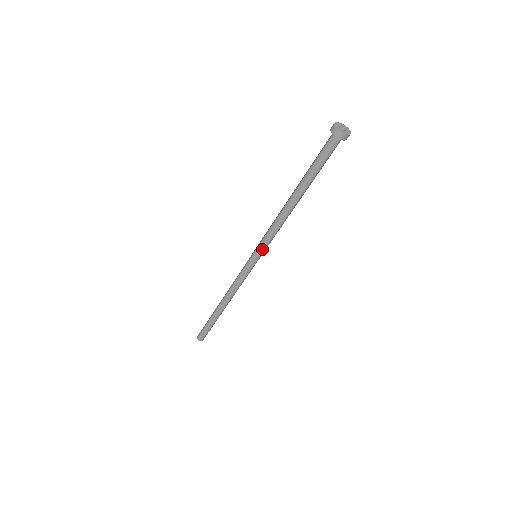
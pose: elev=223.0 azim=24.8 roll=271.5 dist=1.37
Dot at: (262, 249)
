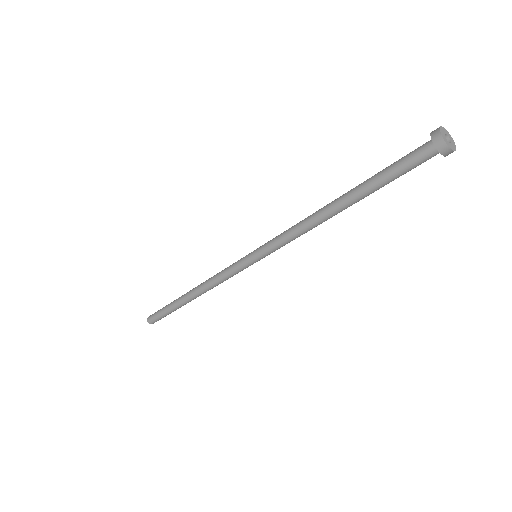
Dot at: (267, 251)
